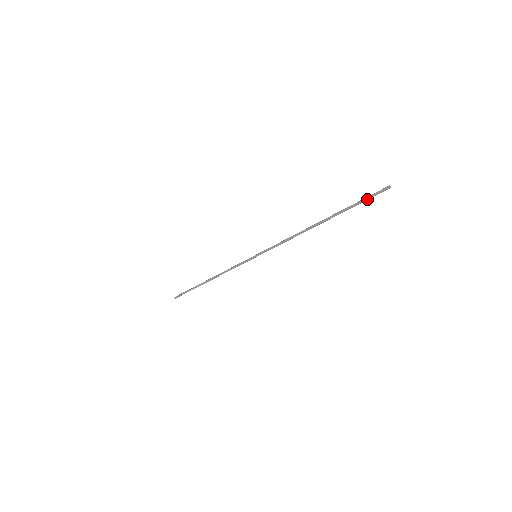
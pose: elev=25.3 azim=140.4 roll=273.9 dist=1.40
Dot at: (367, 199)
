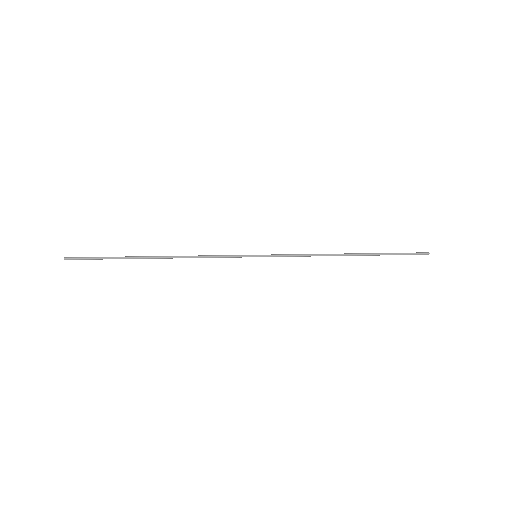
Dot at: occluded
